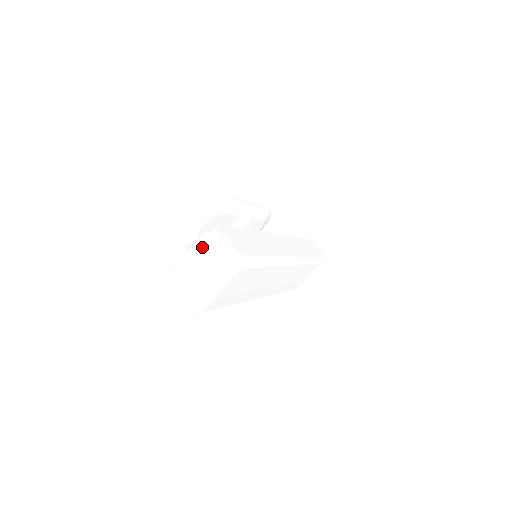
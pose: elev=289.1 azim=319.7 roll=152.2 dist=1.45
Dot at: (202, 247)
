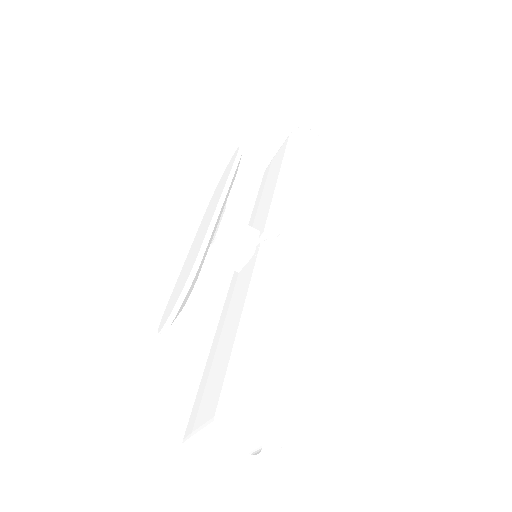
Dot at: (222, 464)
